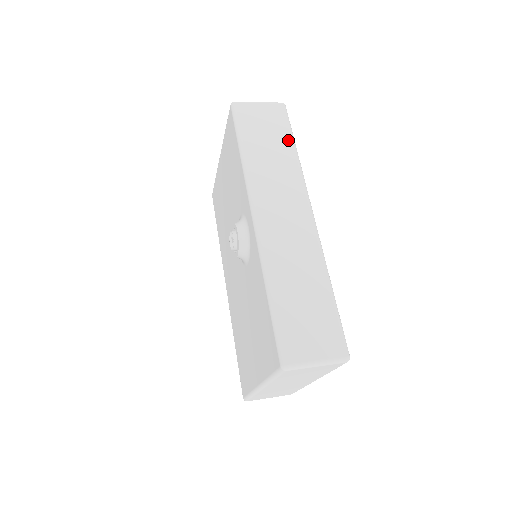
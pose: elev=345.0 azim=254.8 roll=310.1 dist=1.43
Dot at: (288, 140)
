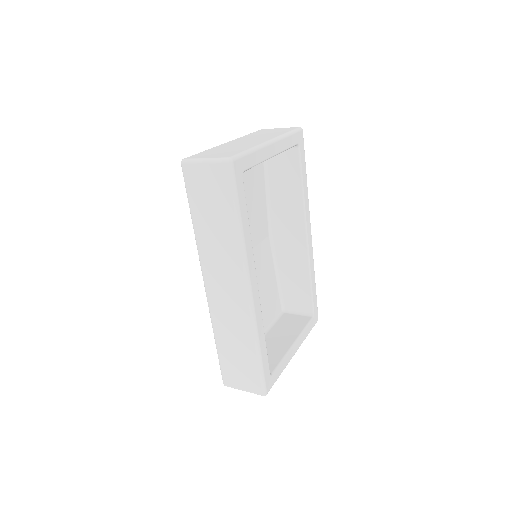
Dot at: (231, 213)
